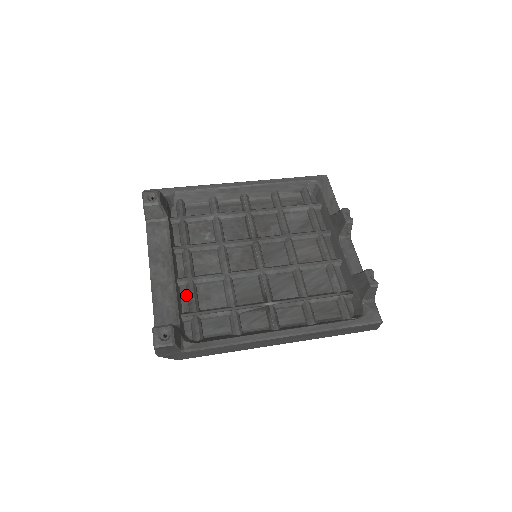
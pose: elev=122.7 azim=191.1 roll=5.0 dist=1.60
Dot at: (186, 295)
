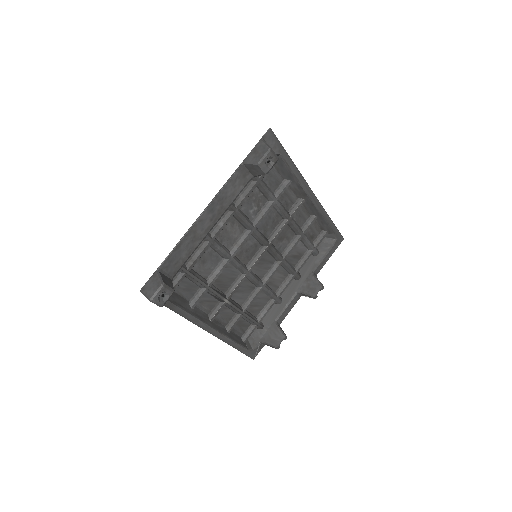
Dot at: occluded
